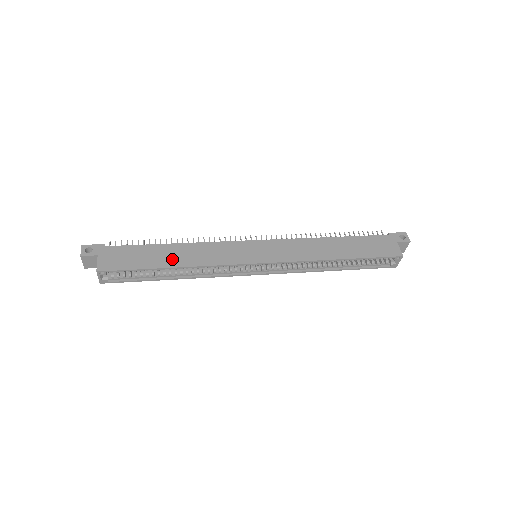
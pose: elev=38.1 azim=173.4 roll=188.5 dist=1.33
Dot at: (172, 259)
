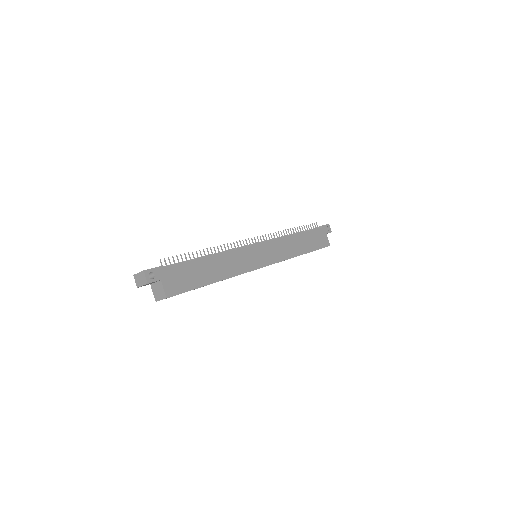
Dot at: (214, 273)
